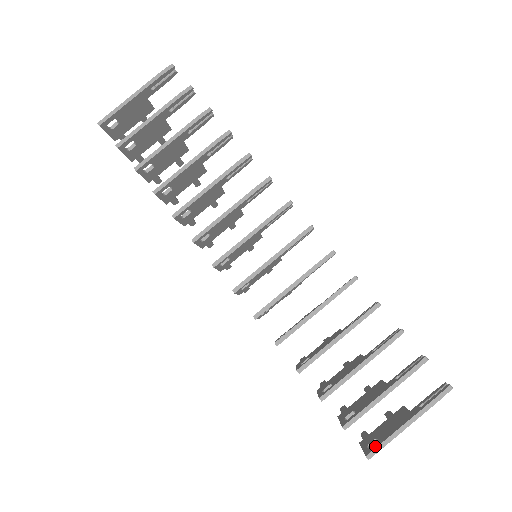
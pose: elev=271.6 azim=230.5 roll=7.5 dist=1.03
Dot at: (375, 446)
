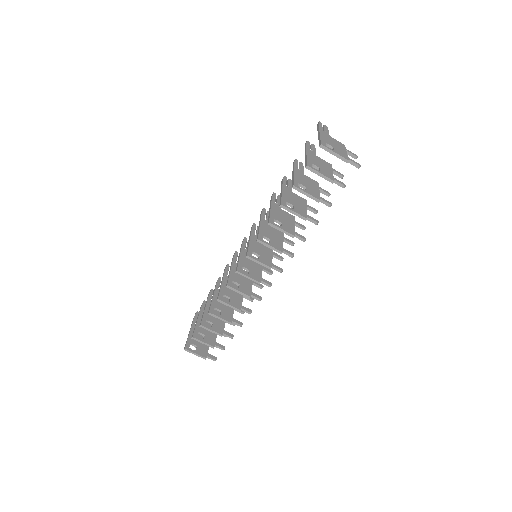
Dot at: occluded
